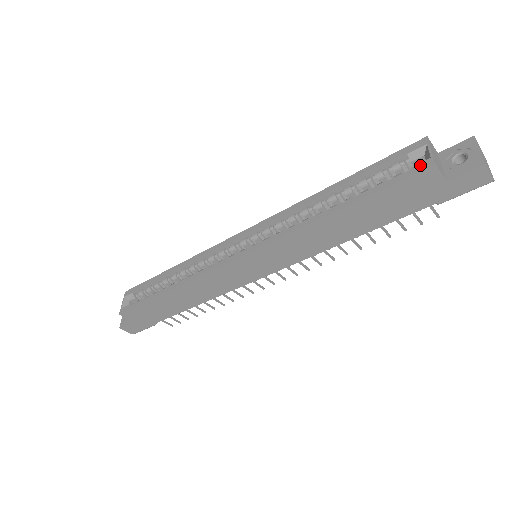
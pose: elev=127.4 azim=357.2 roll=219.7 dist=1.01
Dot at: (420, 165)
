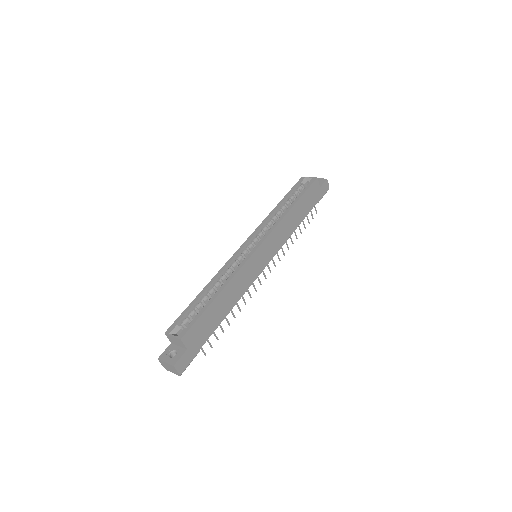
Dot at: (312, 180)
